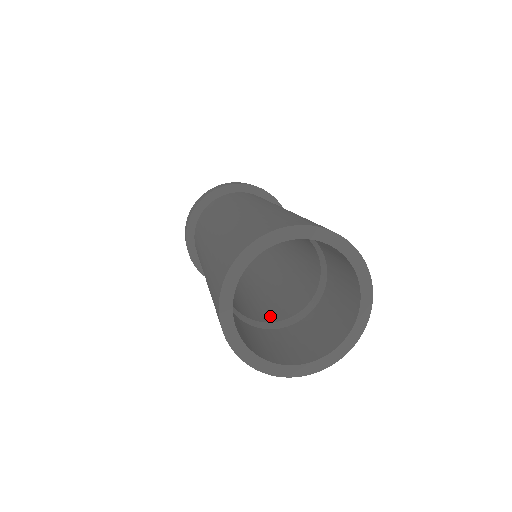
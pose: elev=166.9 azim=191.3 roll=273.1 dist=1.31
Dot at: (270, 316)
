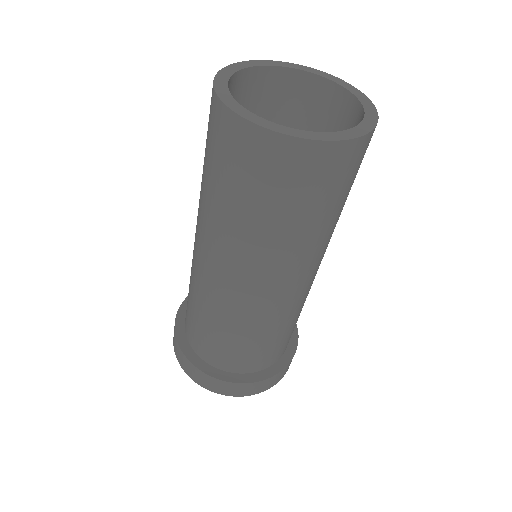
Dot at: occluded
